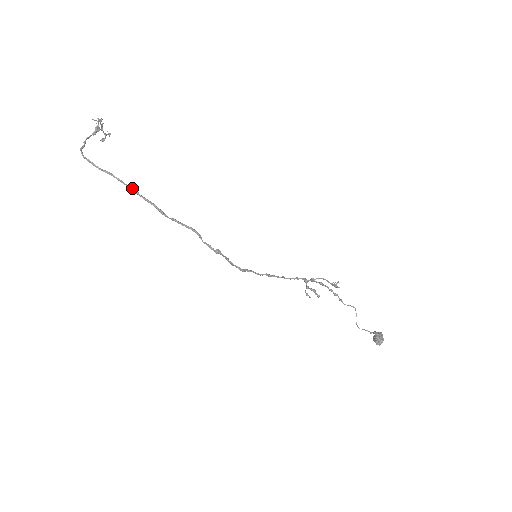
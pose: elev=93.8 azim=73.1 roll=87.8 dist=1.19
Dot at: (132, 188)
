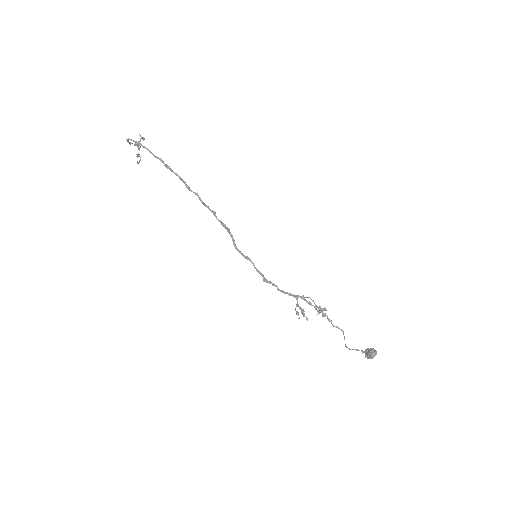
Dot at: (166, 164)
